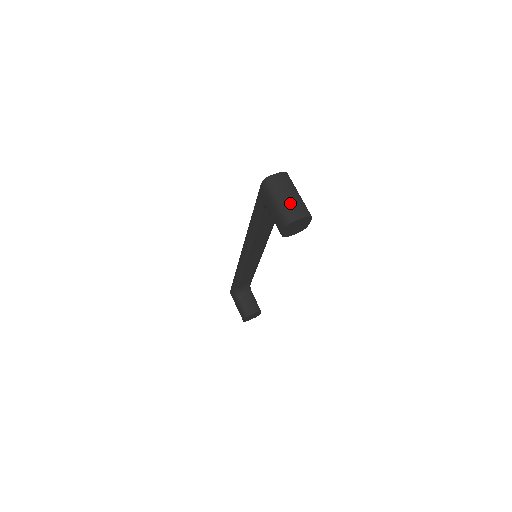
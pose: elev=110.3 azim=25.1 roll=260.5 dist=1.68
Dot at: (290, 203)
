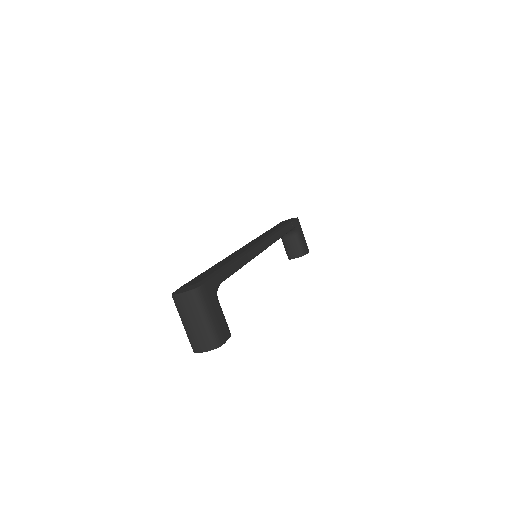
Dot at: (194, 332)
